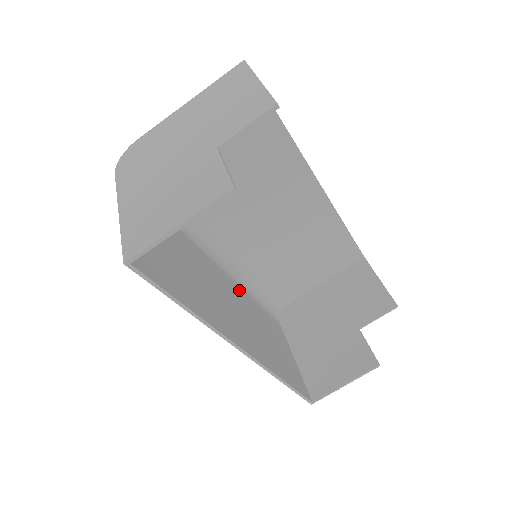
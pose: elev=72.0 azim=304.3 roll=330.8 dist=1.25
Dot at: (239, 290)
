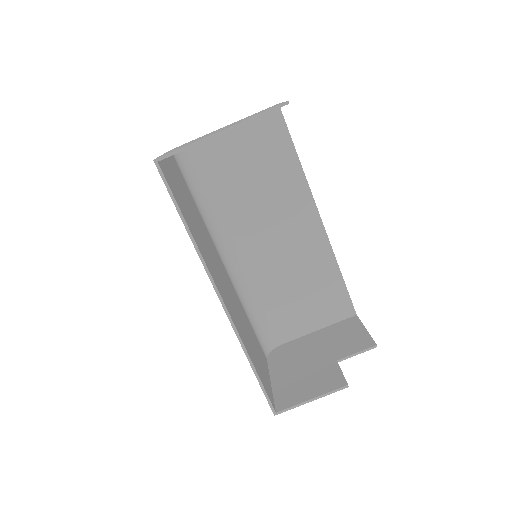
Dot at: (236, 294)
